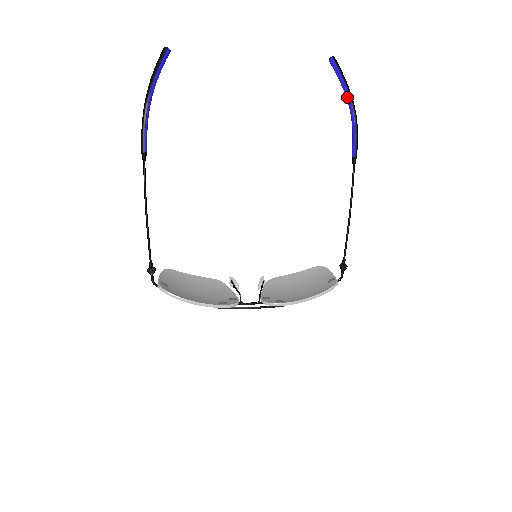
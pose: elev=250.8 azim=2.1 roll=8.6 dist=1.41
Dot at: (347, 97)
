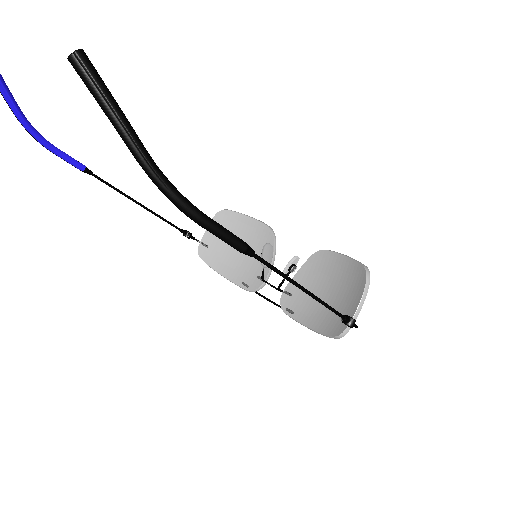
Dot at: (144, 166)
